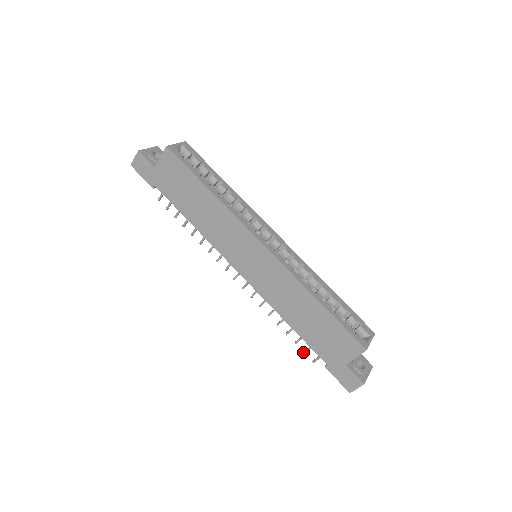
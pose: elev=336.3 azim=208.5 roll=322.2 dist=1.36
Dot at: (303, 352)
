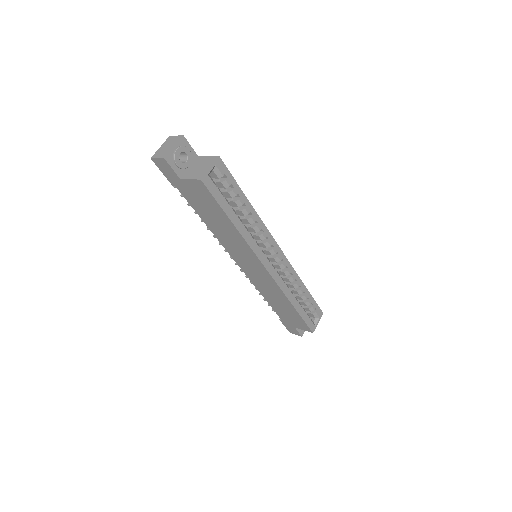
Dot at: occluded
